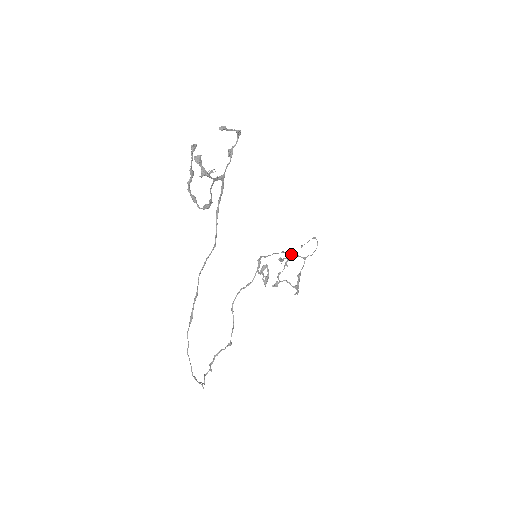
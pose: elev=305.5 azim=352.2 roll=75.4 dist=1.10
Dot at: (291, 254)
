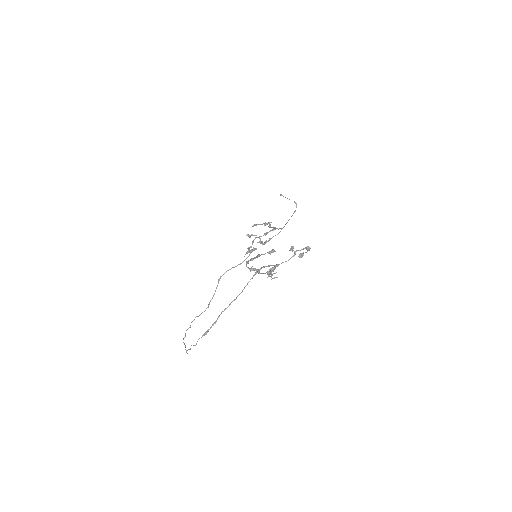
Dot at: (275, 229)
